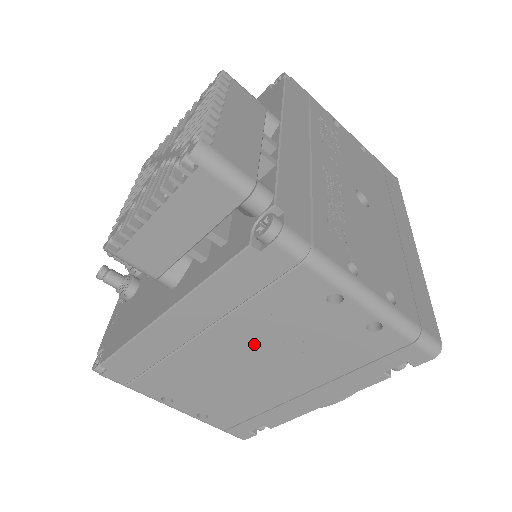
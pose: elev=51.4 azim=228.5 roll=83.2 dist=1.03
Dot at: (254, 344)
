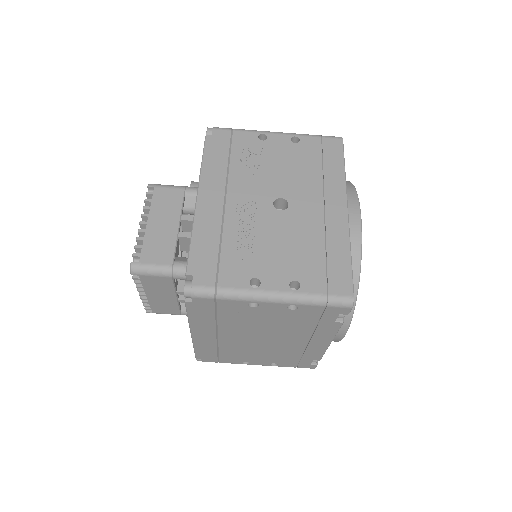
Dot at: (247, 331)
